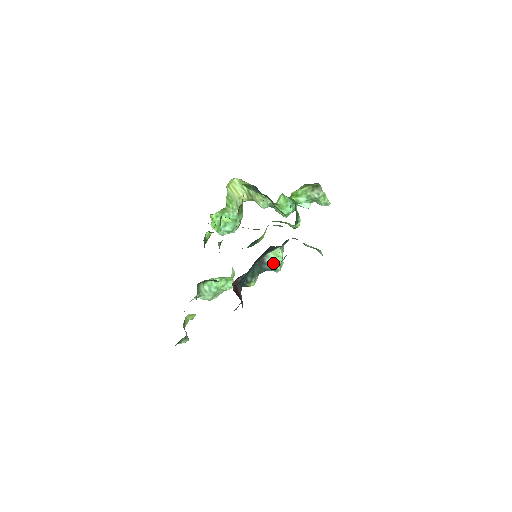
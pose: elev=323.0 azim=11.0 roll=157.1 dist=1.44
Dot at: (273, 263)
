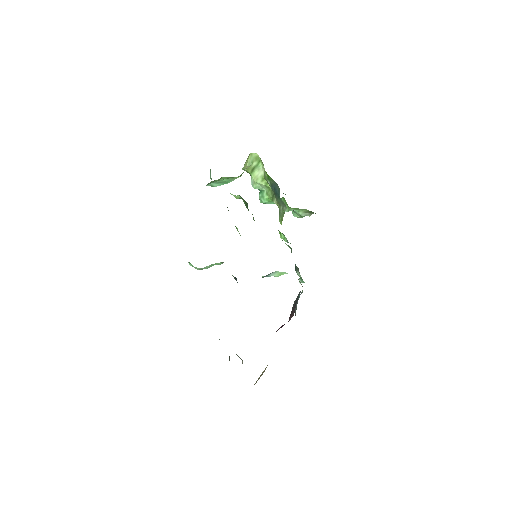
Dot at: occluded
